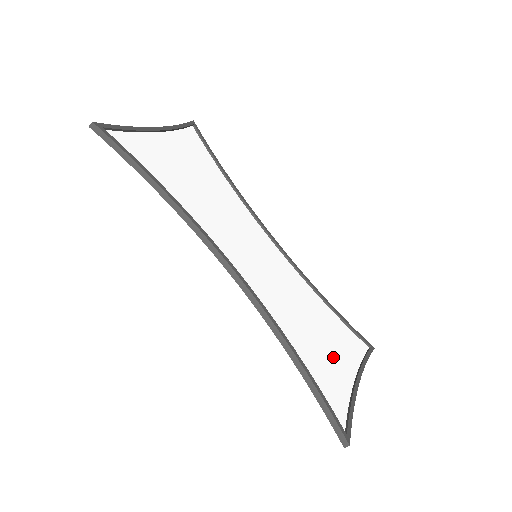
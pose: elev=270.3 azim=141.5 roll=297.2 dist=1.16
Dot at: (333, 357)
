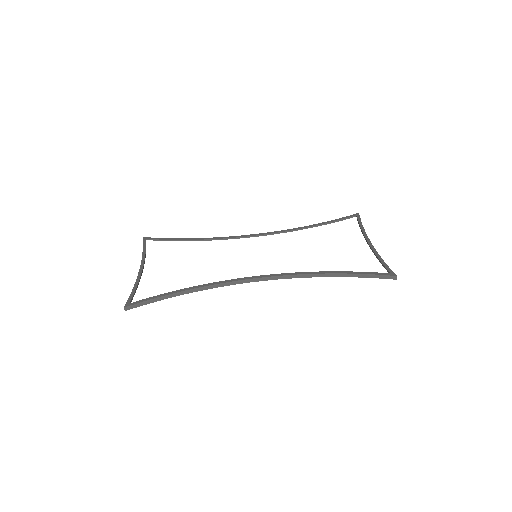
Dot at: (345, 248)
